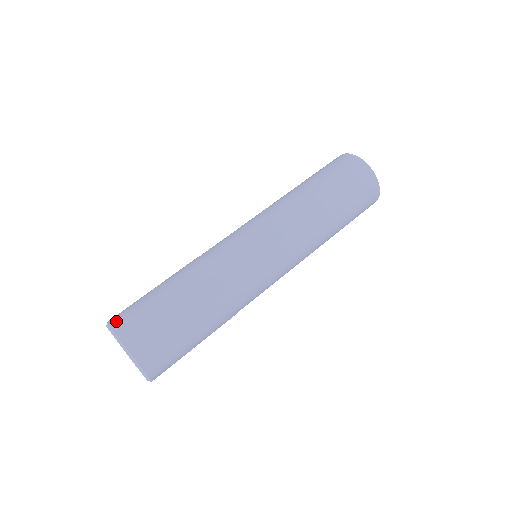
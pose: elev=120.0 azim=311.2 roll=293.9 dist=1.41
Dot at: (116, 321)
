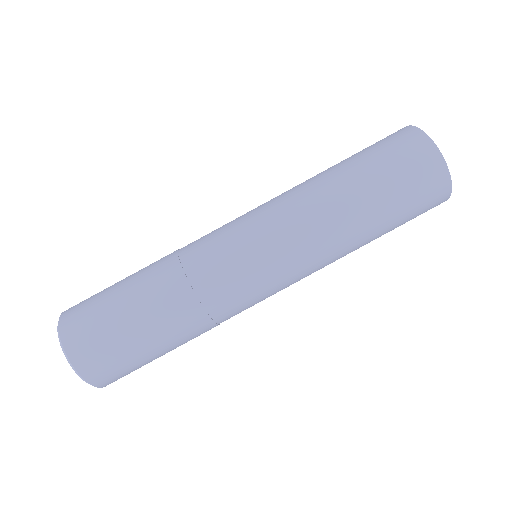
Dot at: (67, 312)
